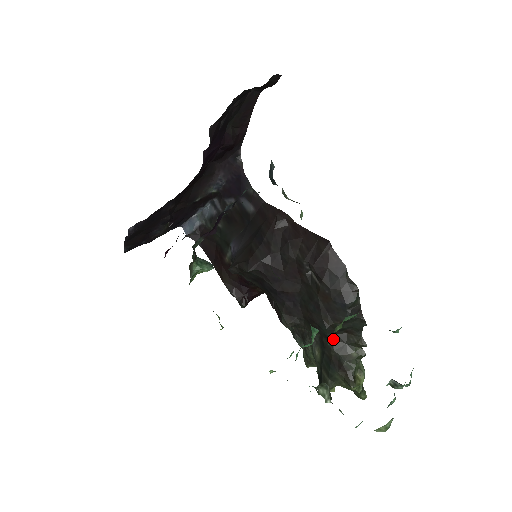
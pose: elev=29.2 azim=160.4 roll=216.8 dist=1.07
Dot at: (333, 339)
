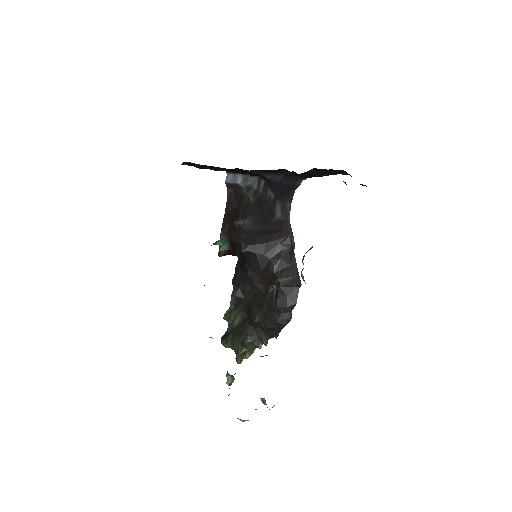
Dot at: (253, 327)
